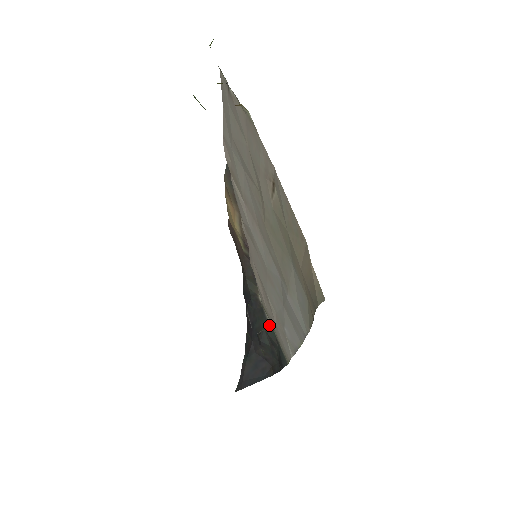
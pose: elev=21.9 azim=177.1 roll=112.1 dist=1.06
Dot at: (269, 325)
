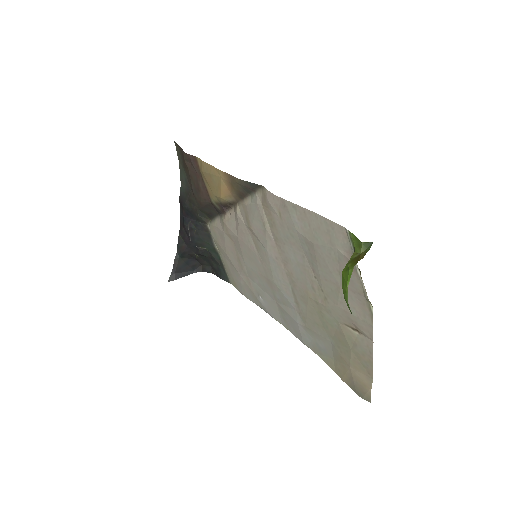
Dot at: (215, 250)
